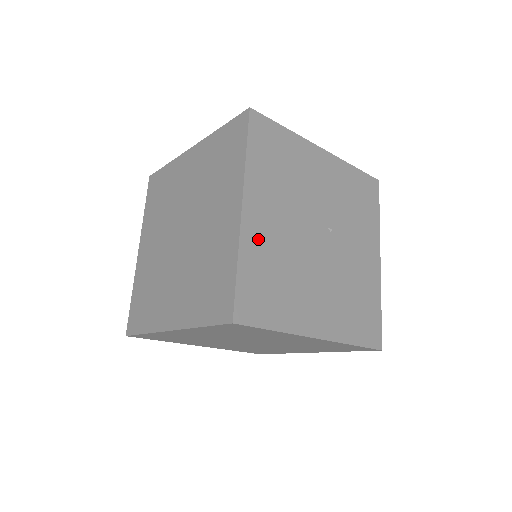
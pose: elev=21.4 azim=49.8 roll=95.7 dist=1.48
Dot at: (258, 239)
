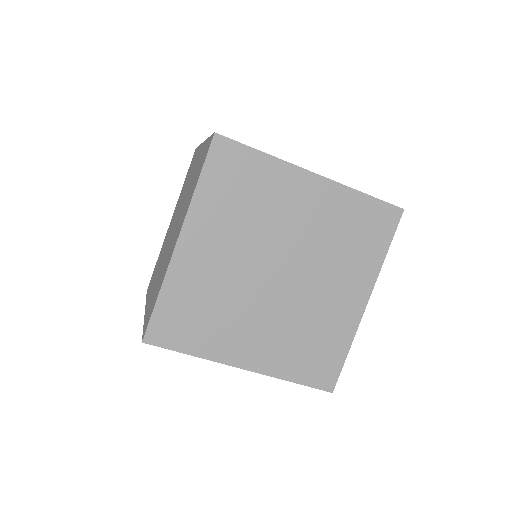
Dot at: occluded
